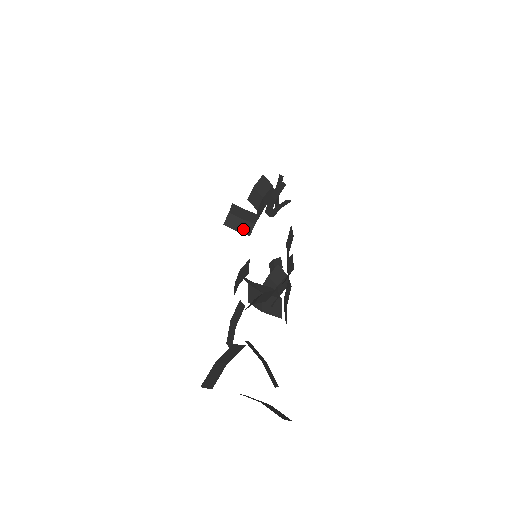
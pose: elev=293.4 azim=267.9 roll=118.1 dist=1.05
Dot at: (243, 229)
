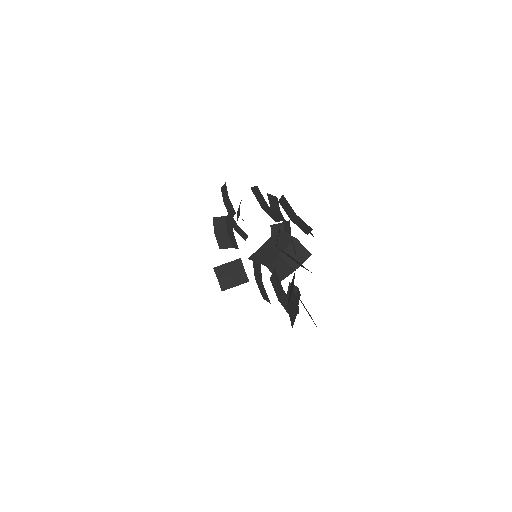
Dot at: (239, 281)
